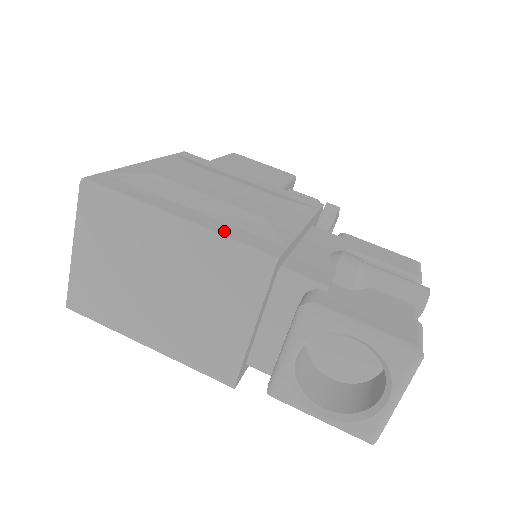
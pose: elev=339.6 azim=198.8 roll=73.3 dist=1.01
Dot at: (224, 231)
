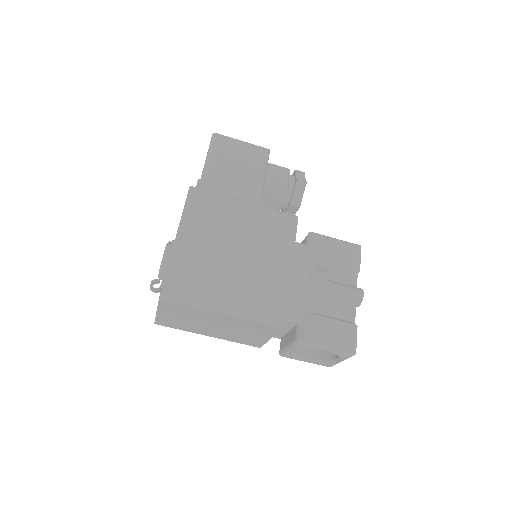
Dot at: (252, 311)
